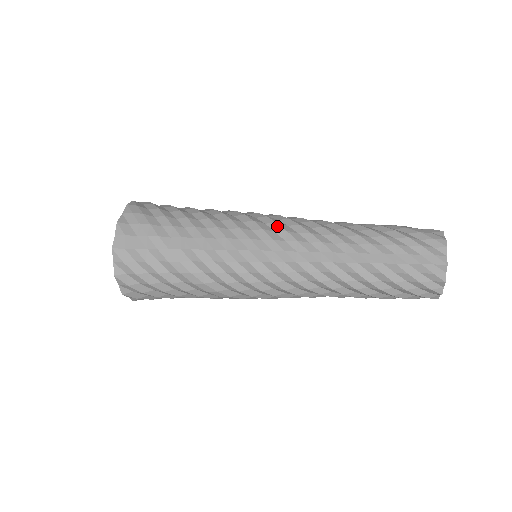
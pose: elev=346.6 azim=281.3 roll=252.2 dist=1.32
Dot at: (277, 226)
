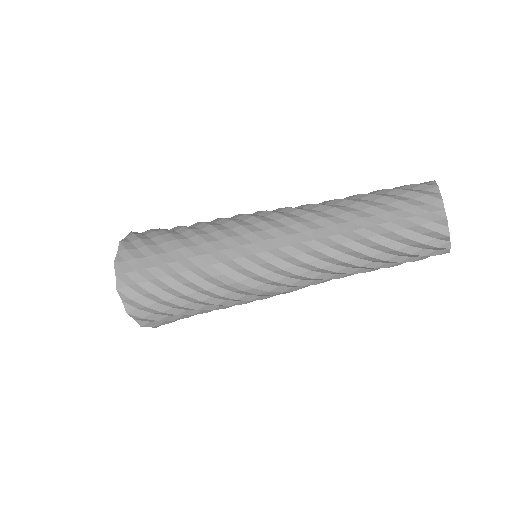
Dot at: occluded
